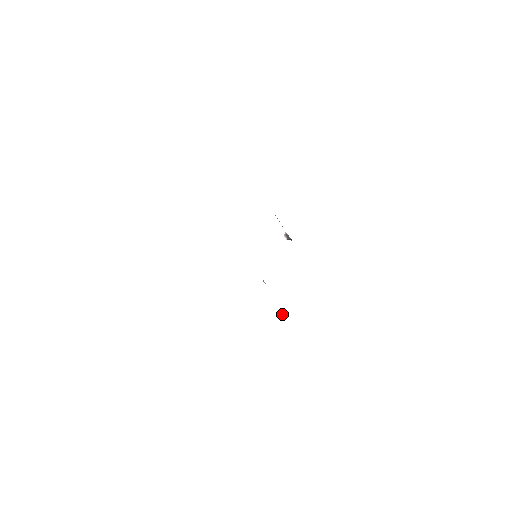
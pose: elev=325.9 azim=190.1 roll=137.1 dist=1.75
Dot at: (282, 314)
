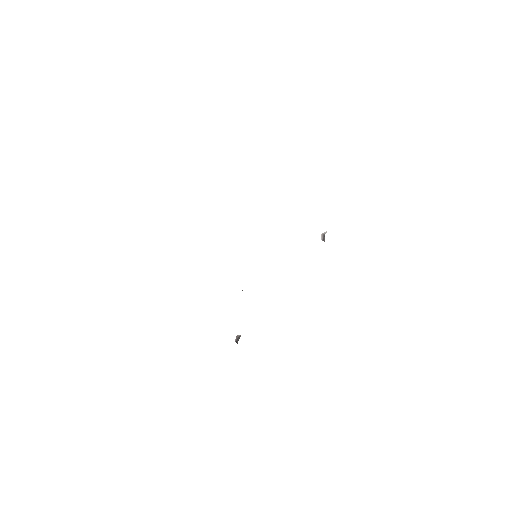
Dot at: (238, 338)
